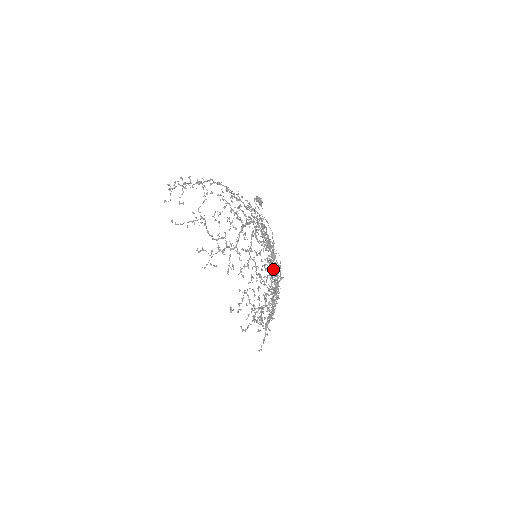
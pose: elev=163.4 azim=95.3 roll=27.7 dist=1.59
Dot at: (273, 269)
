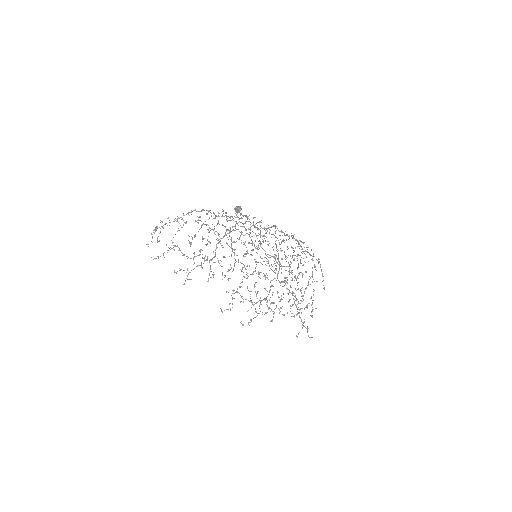
Dot at: (312, 258)
